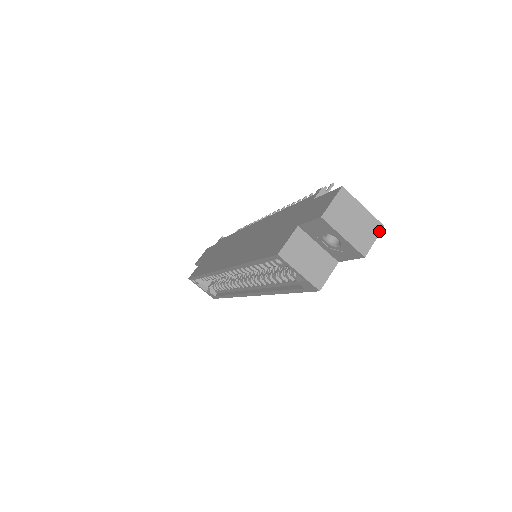
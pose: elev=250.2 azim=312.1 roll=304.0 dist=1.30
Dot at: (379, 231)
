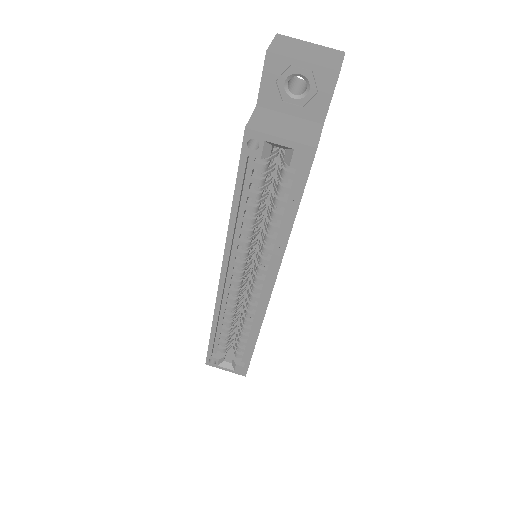
Dot at: (342, 55)
